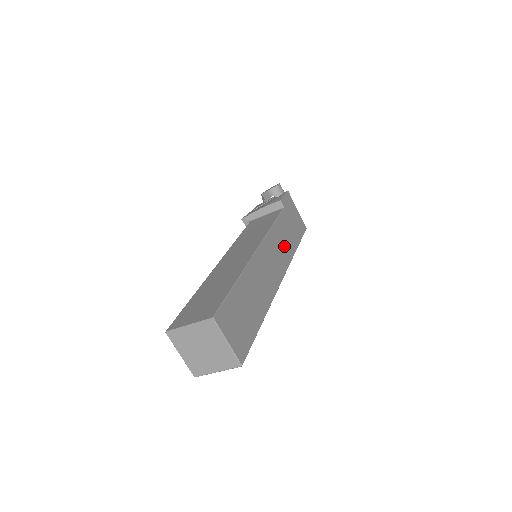
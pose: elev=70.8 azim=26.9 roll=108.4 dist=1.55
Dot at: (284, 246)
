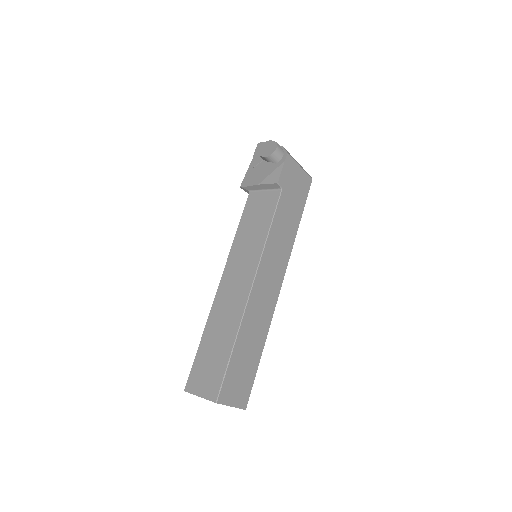
Dot at: (283, 242)
